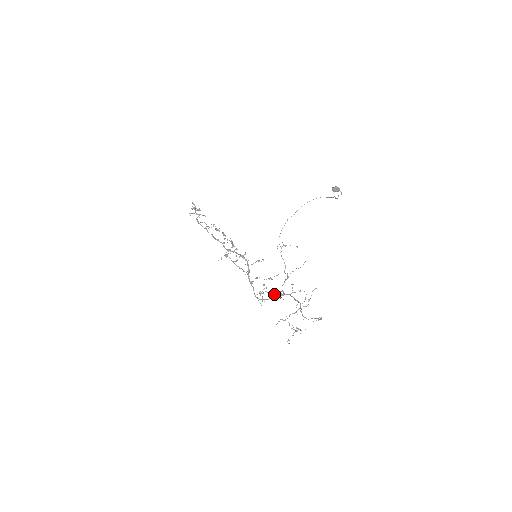
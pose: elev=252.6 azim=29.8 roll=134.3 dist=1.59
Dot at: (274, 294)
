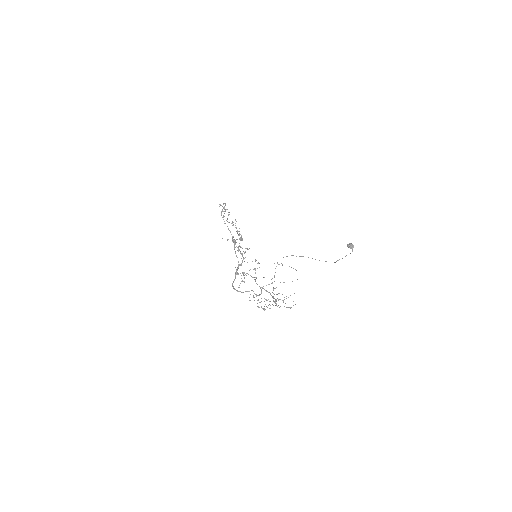
Dot at: occluded
